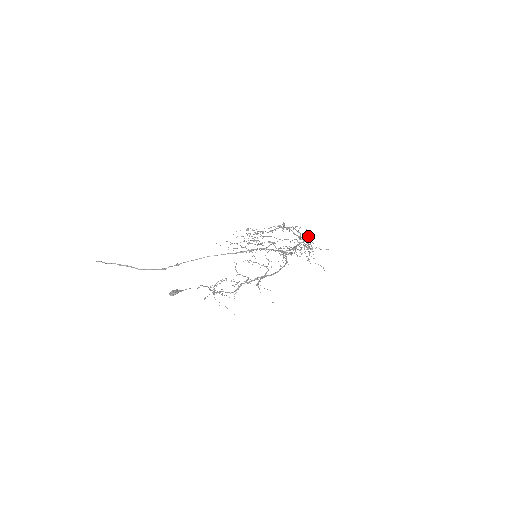
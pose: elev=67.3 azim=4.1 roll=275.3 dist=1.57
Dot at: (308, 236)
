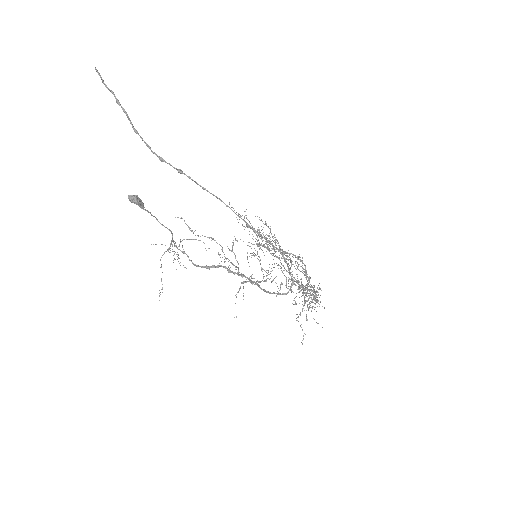
Dot at: occluded
